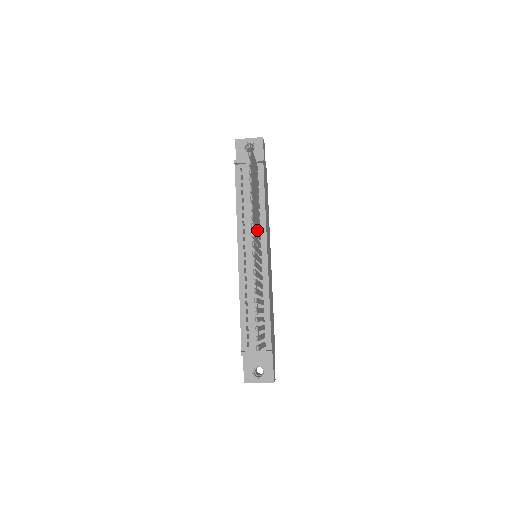
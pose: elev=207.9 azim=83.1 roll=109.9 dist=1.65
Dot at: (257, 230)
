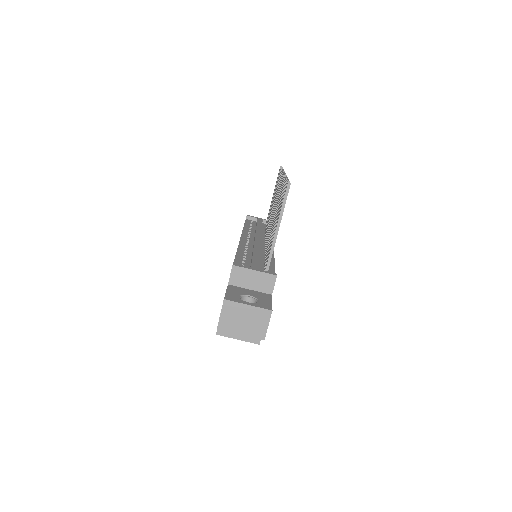
Dot at: occluded
